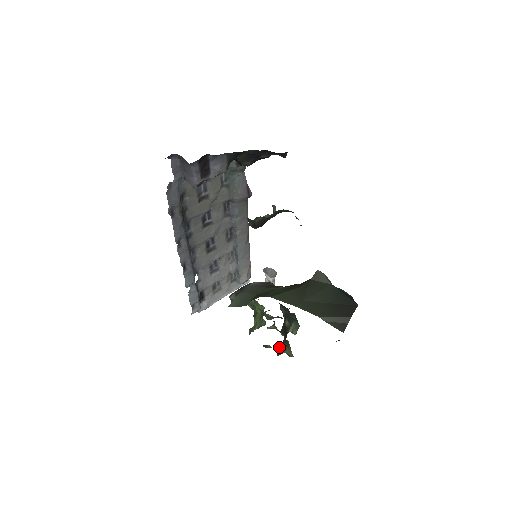
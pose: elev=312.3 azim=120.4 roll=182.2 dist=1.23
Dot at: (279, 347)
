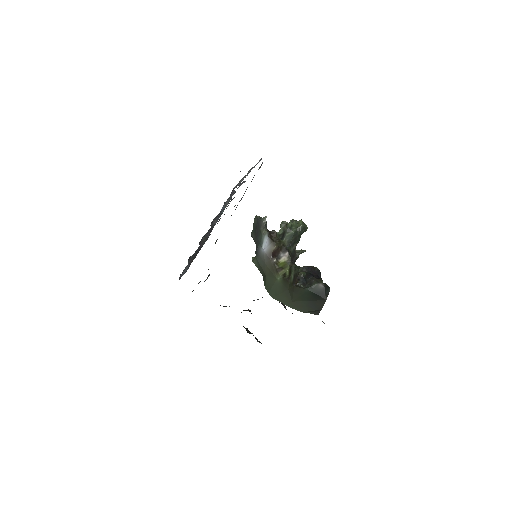
Dot at: occluded
